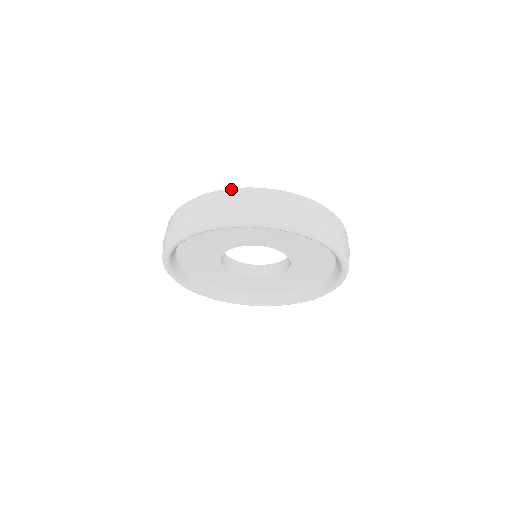
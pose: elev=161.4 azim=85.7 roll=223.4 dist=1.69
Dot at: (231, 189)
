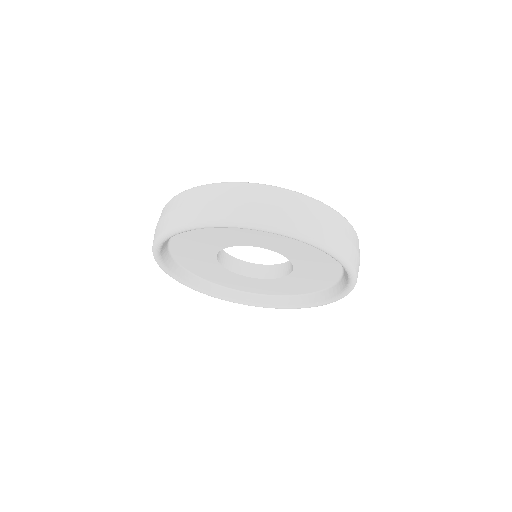
Dot at: occluded
